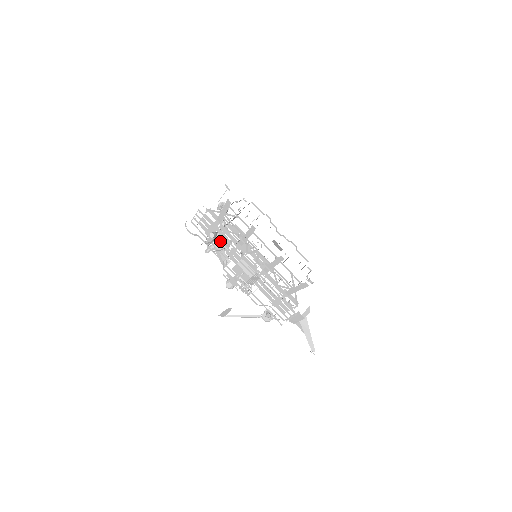
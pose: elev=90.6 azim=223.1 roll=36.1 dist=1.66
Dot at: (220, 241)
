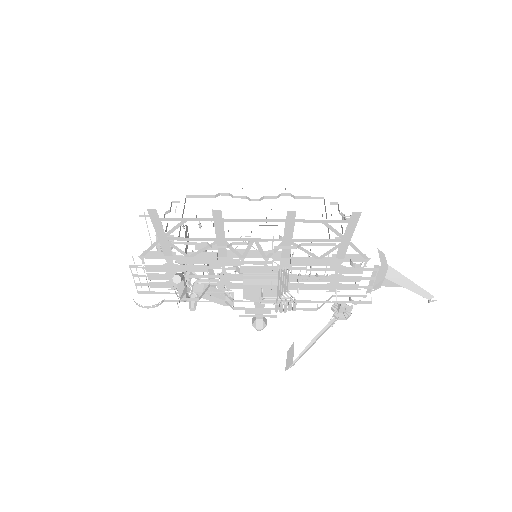
Dot at: (196, 281)
